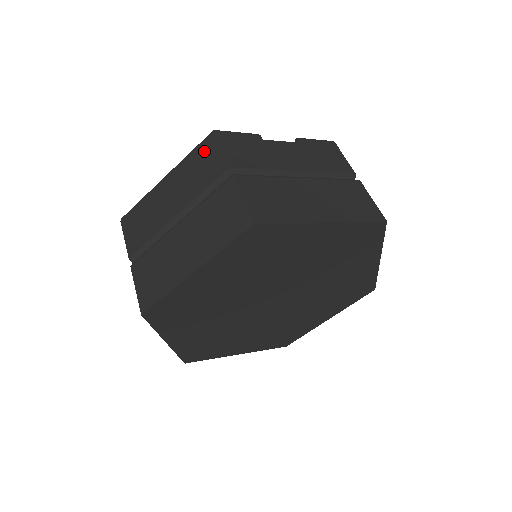
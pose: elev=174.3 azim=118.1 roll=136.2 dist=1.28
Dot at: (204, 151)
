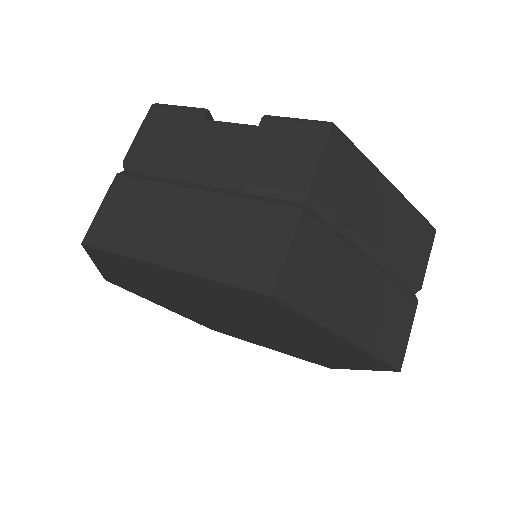
Dot at: occluded
